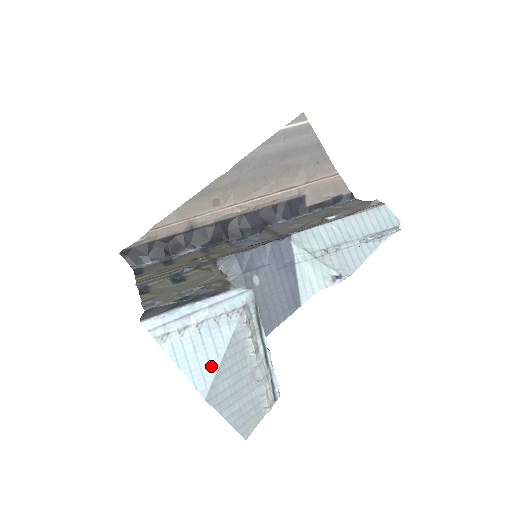
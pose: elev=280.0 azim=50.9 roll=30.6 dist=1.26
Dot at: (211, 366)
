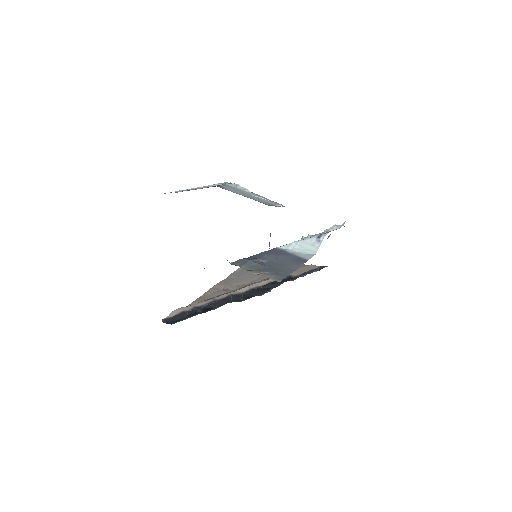
Dot at: occluded
